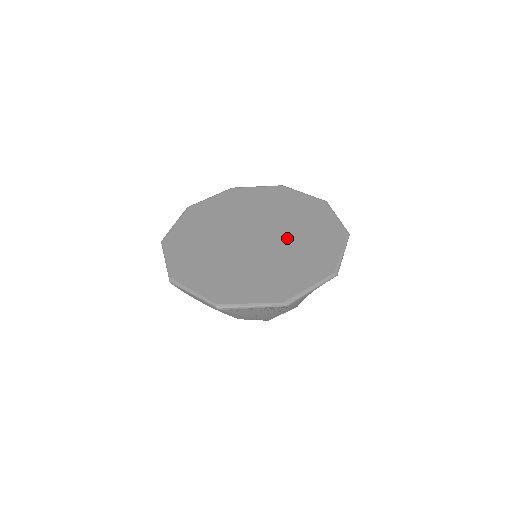
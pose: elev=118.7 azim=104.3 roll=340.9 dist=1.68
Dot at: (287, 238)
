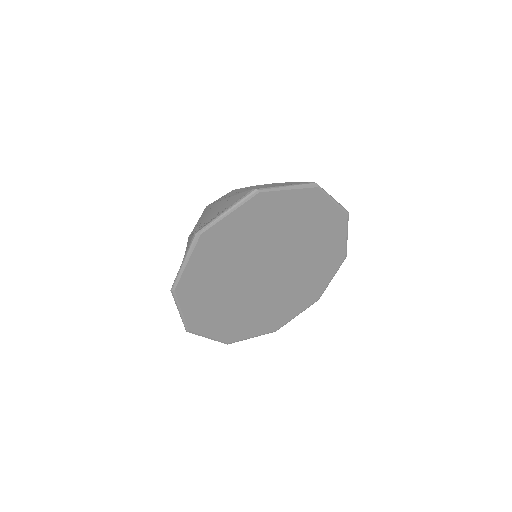
Dot at: (299, 255)
